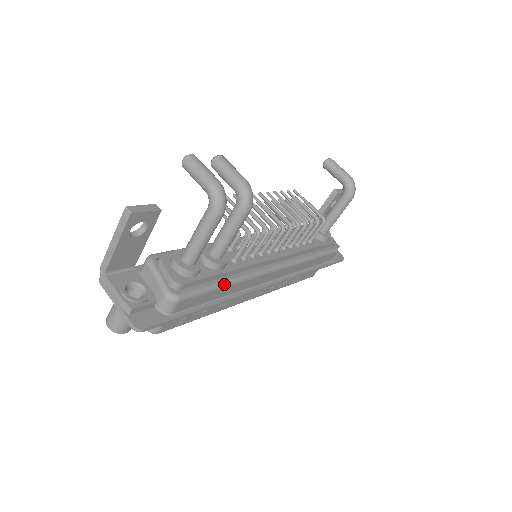
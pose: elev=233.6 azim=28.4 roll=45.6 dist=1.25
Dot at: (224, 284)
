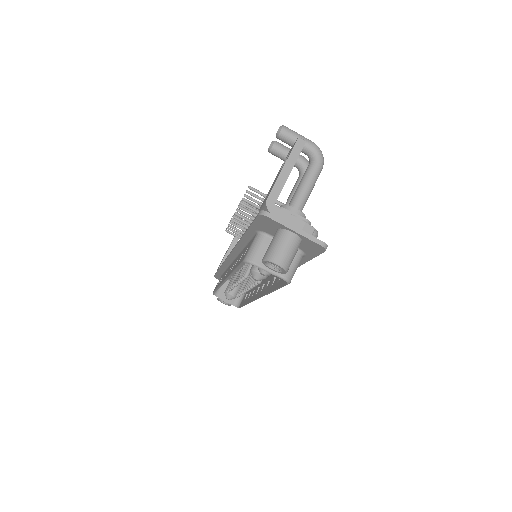
Dot at: occluded
